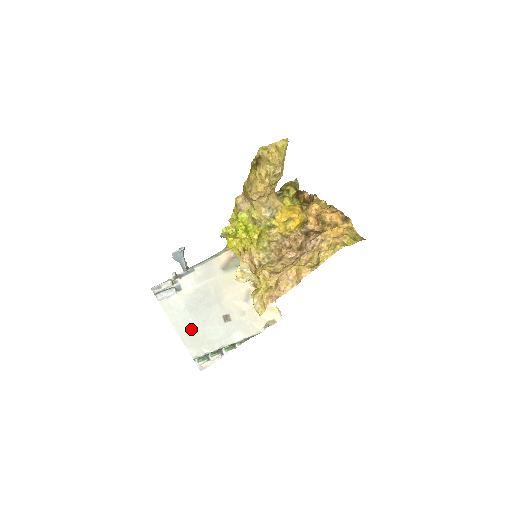
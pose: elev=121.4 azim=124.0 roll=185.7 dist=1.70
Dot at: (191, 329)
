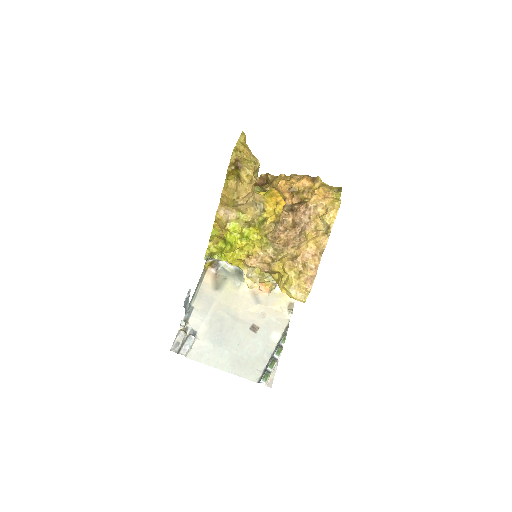
Dot at: (234, 359)
